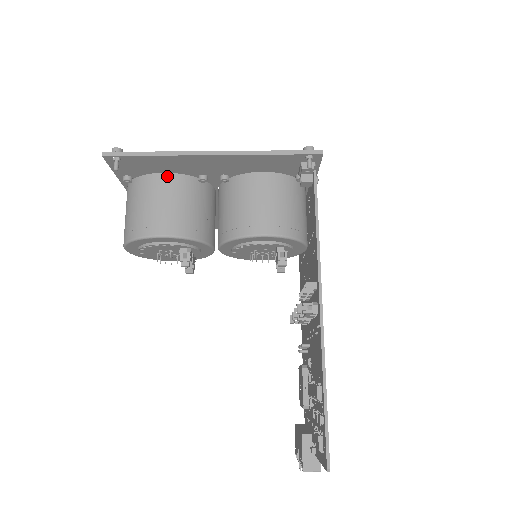
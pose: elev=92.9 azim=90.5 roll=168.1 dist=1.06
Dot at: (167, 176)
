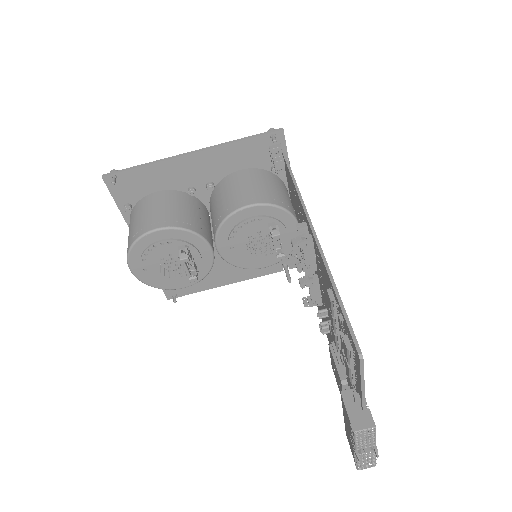
Dot at: (160, 193)
